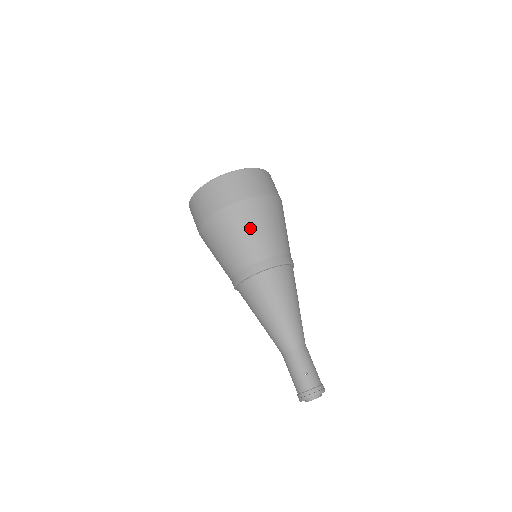
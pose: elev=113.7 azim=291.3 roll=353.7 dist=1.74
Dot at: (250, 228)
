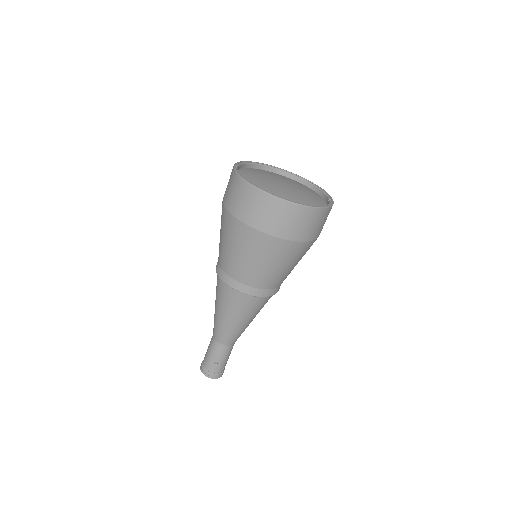
Dot at: (259, 259)
